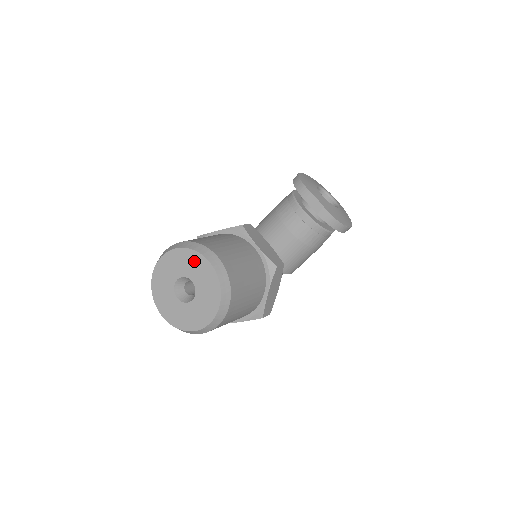
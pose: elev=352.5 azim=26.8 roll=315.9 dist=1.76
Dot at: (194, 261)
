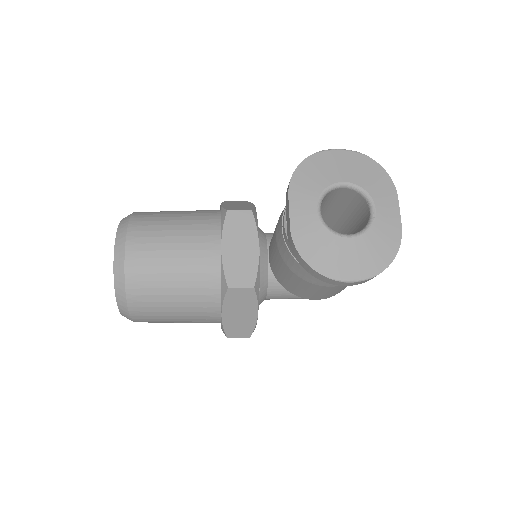
Dot at: occluded
